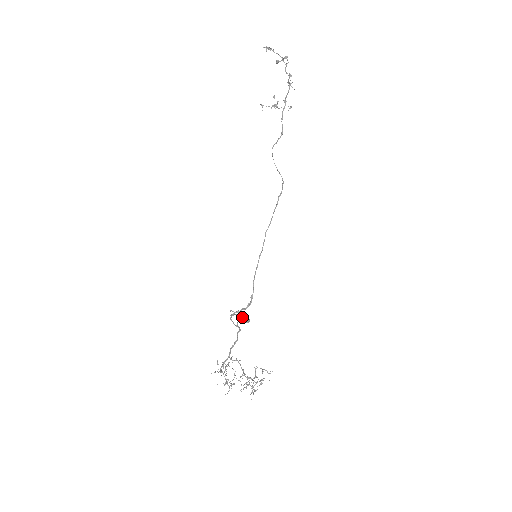
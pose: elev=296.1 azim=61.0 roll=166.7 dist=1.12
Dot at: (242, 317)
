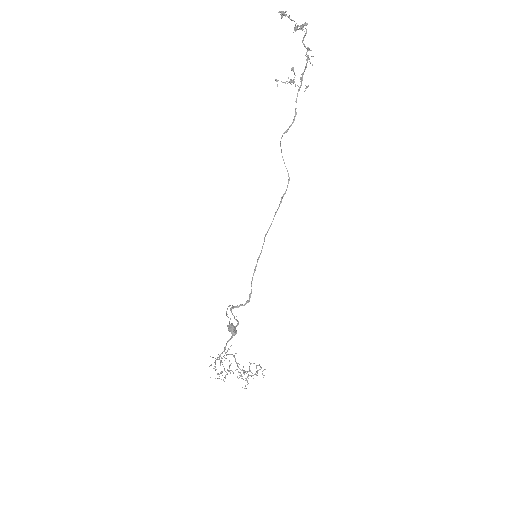
Dot at: (228, 329)
